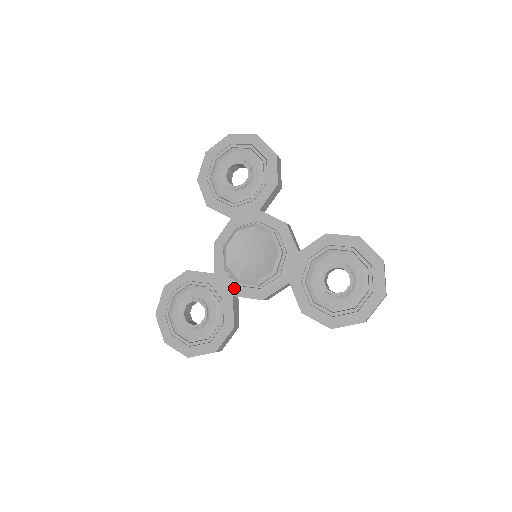
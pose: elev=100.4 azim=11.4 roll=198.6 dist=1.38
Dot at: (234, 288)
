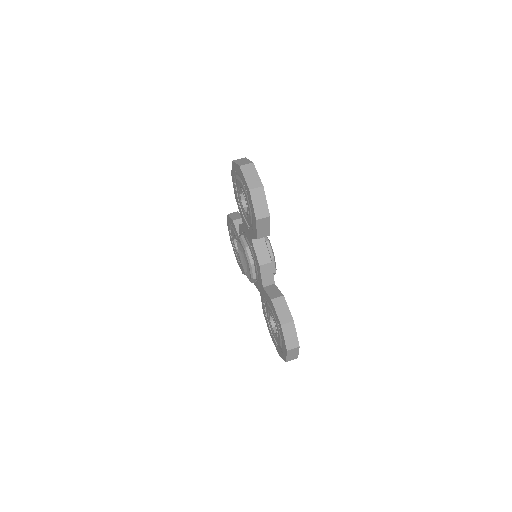
Dot at: occluded
